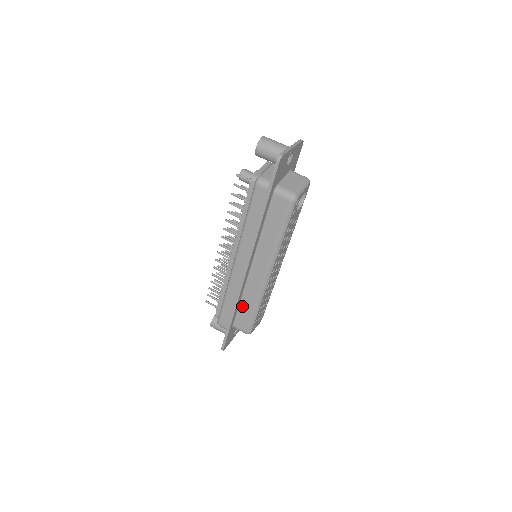
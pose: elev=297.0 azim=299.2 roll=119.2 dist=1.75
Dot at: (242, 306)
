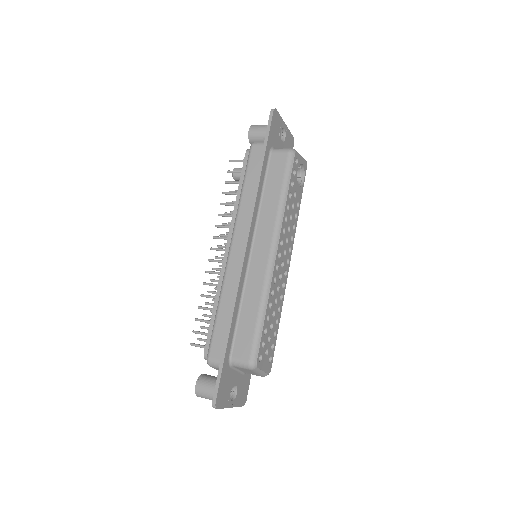
Dot at: (242, 316)
